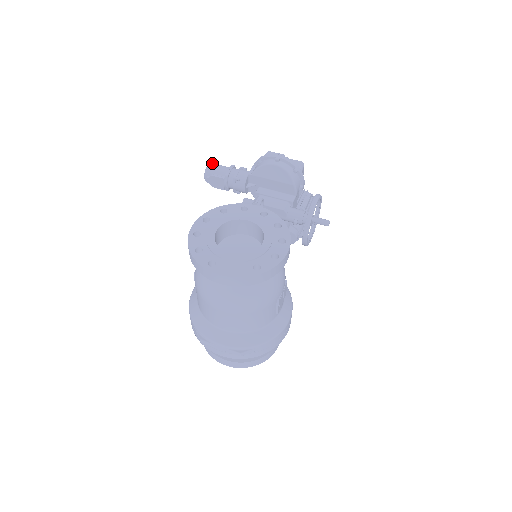
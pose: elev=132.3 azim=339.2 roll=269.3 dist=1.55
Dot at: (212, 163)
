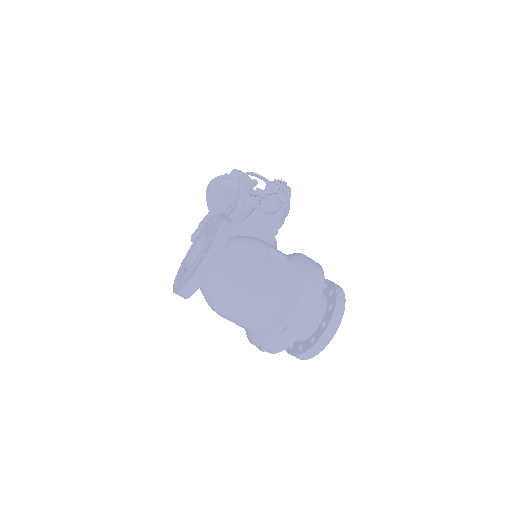
Dot at: occluded
